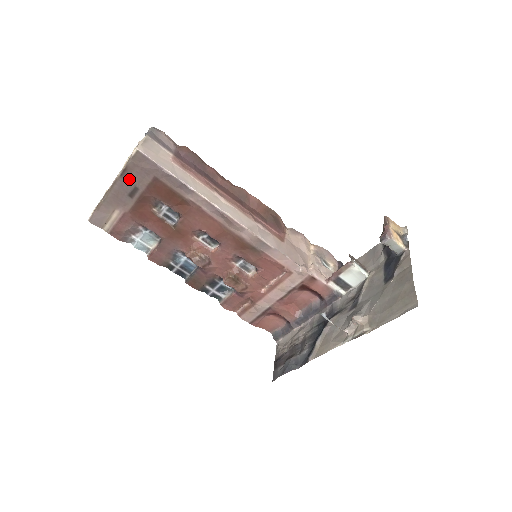
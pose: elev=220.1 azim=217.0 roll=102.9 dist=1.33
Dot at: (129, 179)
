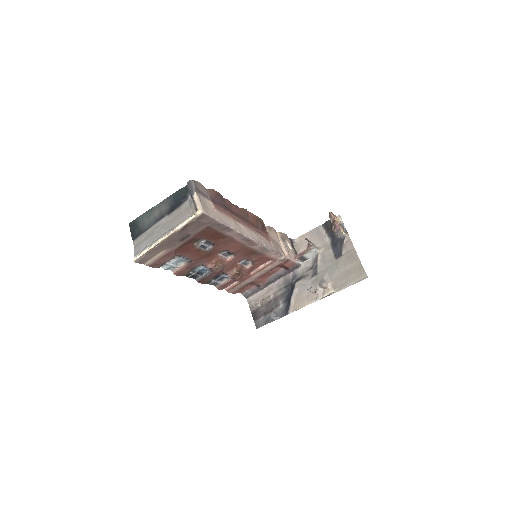
Dot at: (186, 230)
